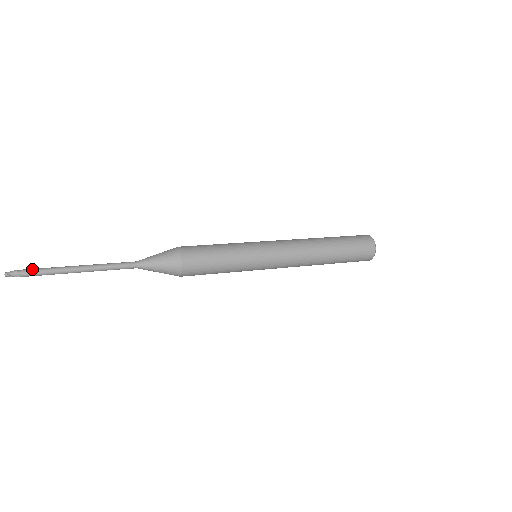
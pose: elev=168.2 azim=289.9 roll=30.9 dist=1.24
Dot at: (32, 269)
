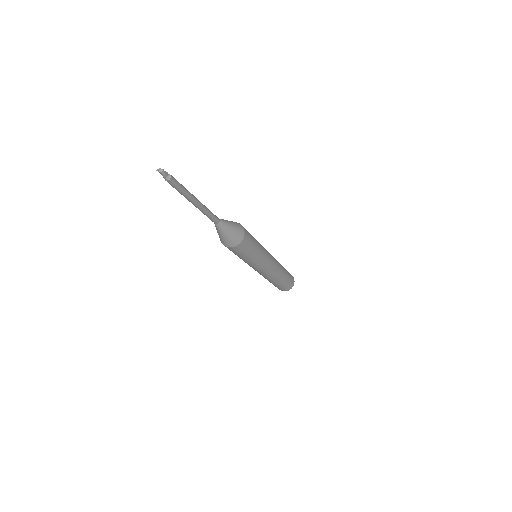
Dot at: occluded
